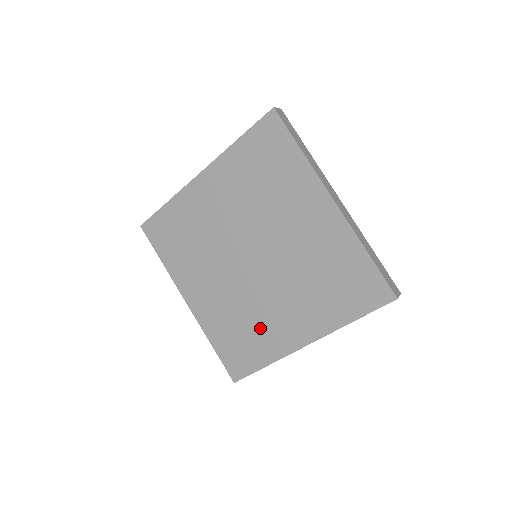
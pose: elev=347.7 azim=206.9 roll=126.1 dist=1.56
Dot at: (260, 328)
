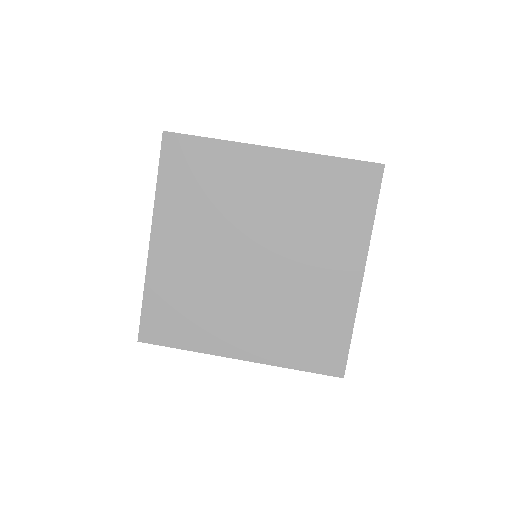
Dot at: (317, 305)
